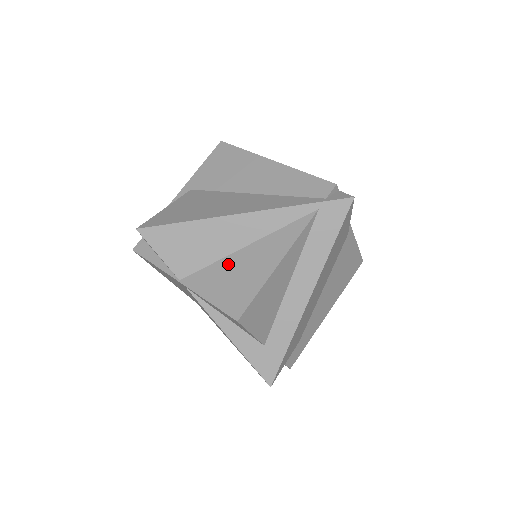
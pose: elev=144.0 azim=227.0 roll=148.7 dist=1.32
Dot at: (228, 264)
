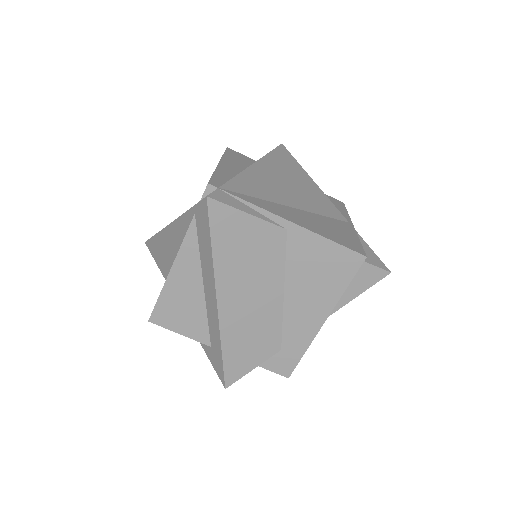
Dot at: occluded
